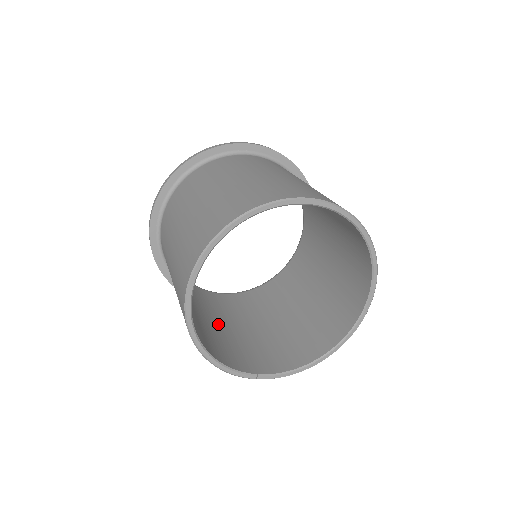
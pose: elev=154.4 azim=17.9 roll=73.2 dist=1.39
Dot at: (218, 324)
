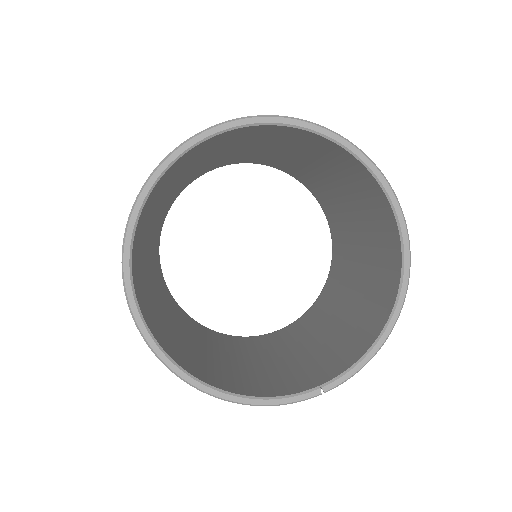
Dot at: (270, 359)
